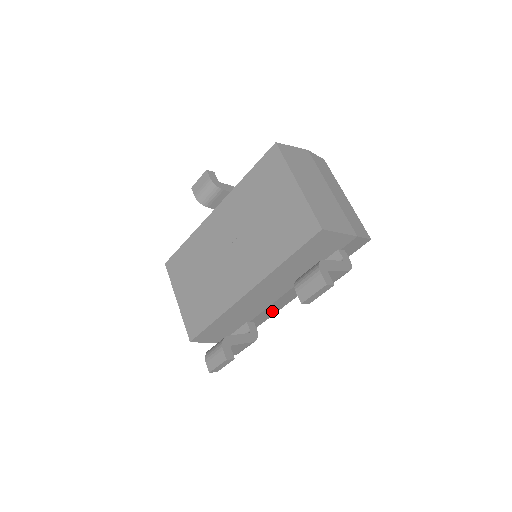
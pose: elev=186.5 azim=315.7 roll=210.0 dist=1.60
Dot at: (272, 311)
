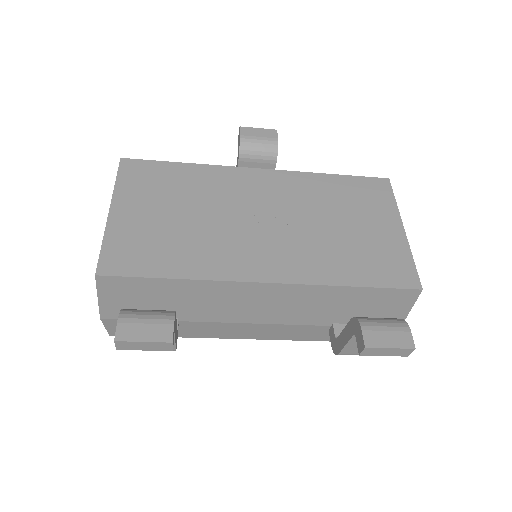
Dot at: (208, 332)
